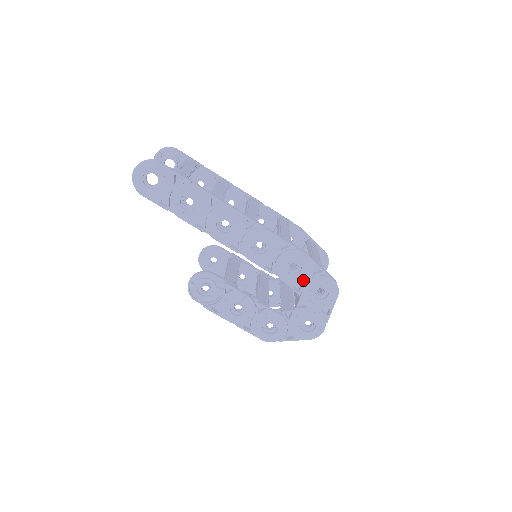
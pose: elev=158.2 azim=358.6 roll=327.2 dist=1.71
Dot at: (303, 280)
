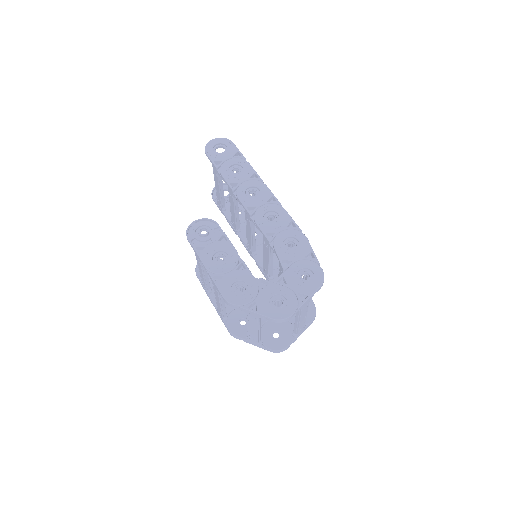
Dot at: (294, 258)
